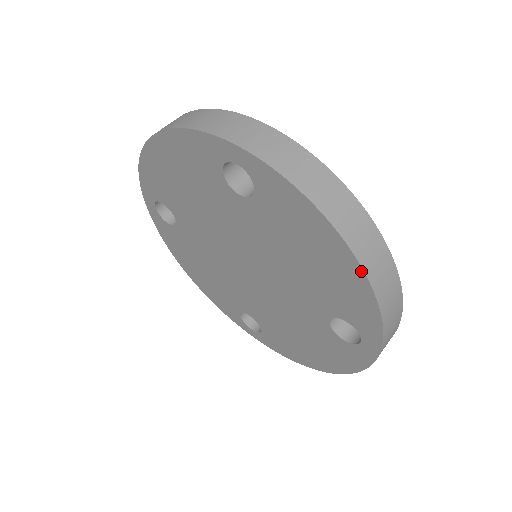
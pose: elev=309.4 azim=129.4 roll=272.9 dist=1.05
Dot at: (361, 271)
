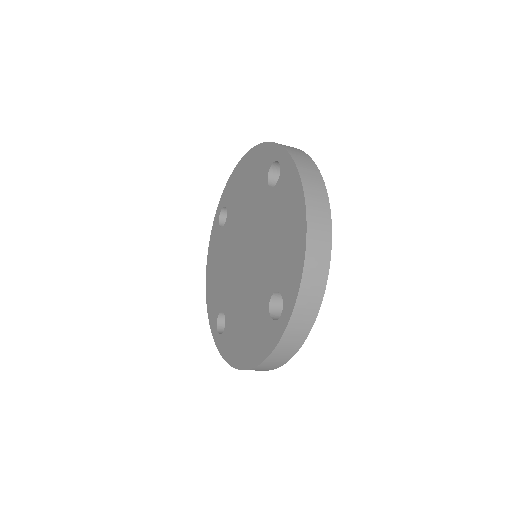
Dot at: (305, 234)
